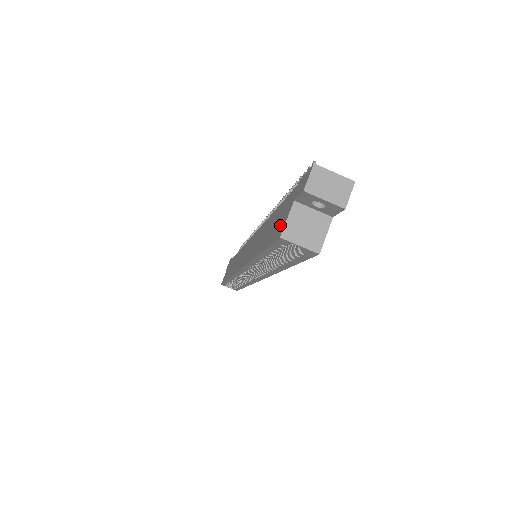
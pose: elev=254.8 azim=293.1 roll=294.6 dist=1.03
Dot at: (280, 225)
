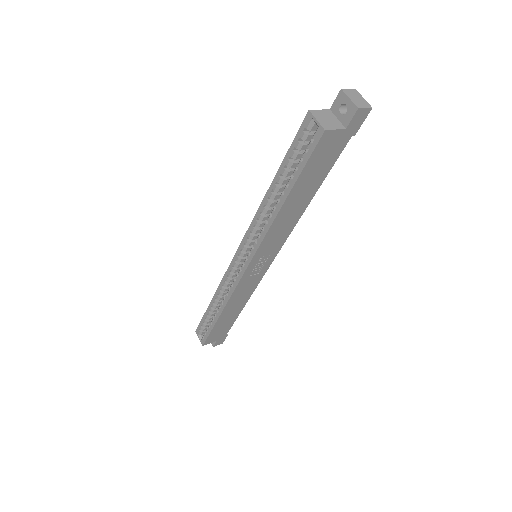
Dot at: occluded
